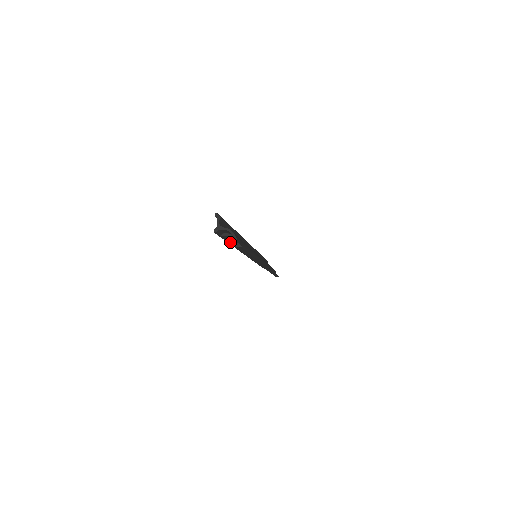
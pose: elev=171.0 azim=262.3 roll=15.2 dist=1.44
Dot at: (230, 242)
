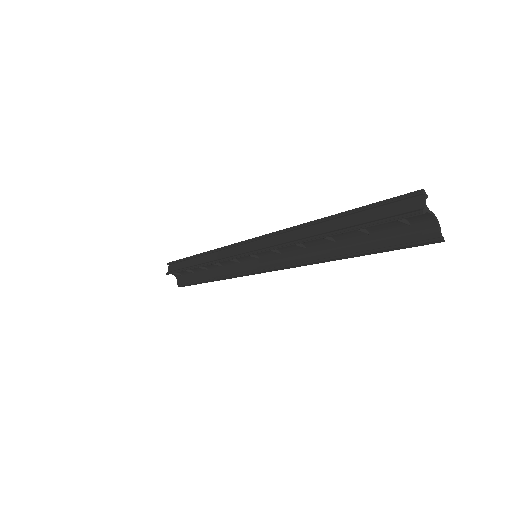
Dot at: (347, 231)
